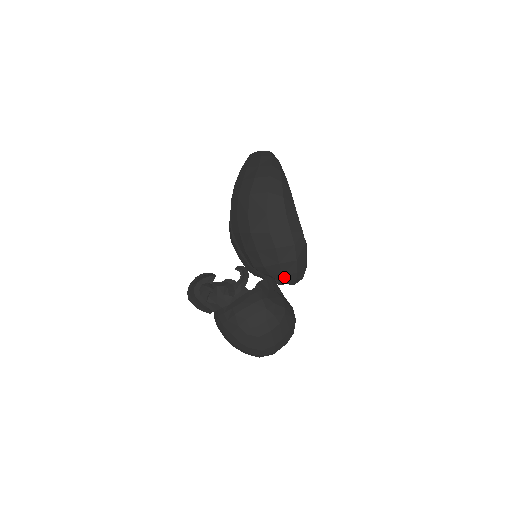
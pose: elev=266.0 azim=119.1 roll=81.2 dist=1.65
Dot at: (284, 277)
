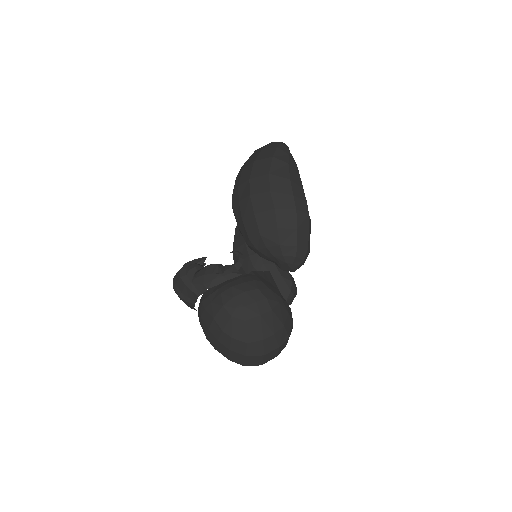
Dot at: (282, 250)
